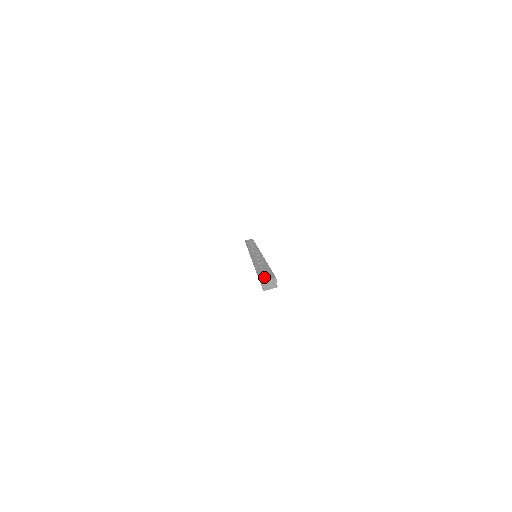
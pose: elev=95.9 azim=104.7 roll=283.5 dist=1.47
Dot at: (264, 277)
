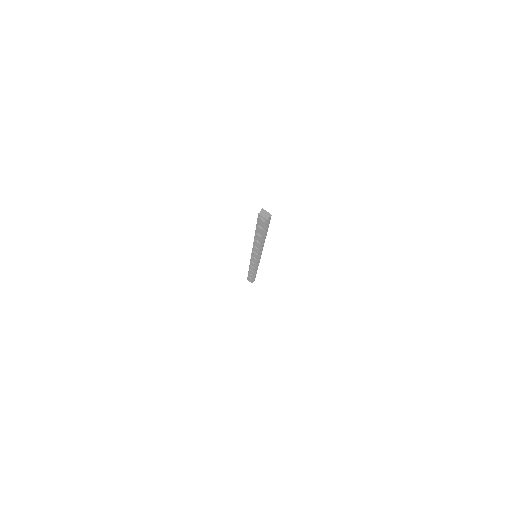
Dot at: occluded
